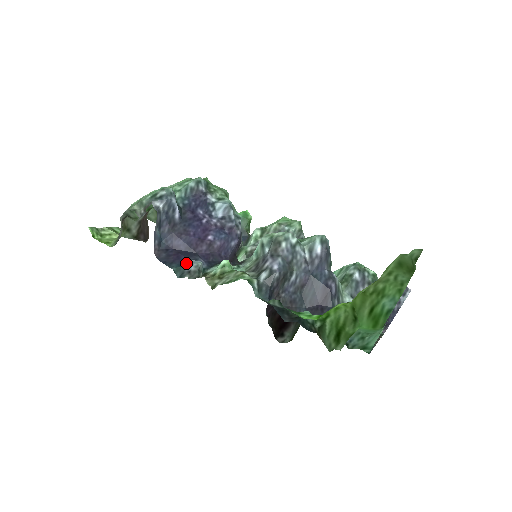
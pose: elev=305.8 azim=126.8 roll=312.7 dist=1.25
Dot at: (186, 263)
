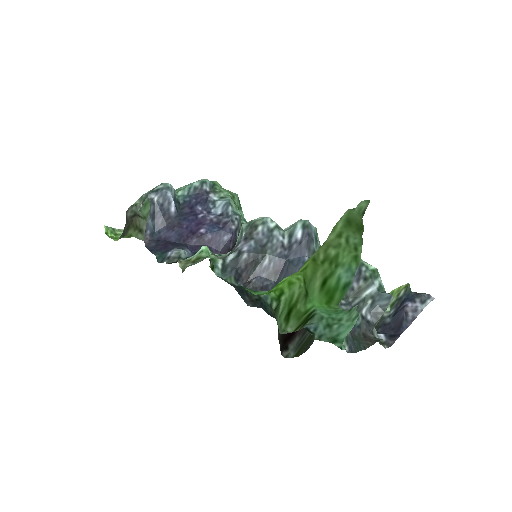
Dot at: (169, 250)
